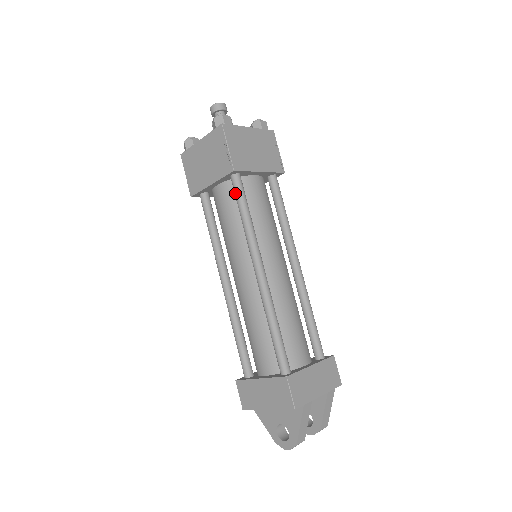
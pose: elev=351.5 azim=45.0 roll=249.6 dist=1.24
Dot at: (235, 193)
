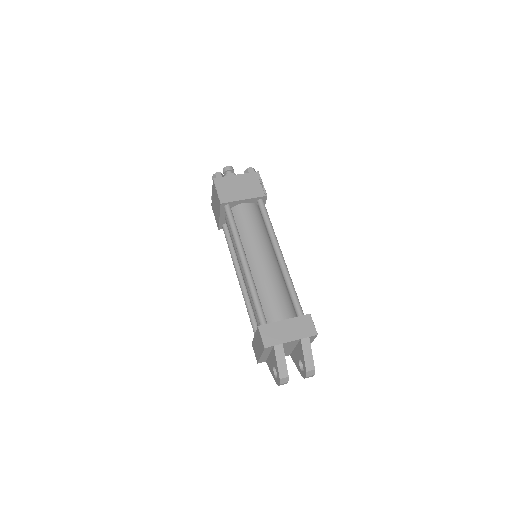
Dot at: (227, 217)
